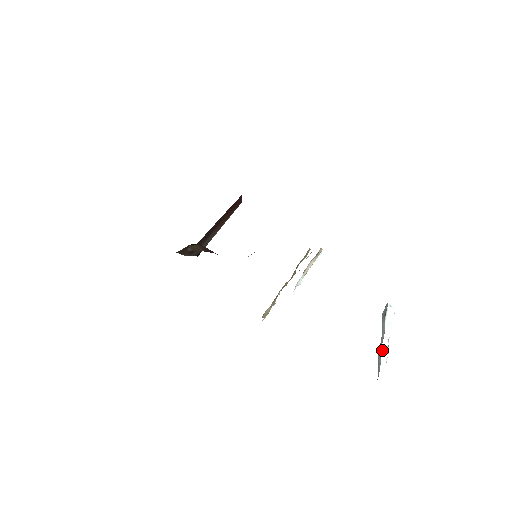
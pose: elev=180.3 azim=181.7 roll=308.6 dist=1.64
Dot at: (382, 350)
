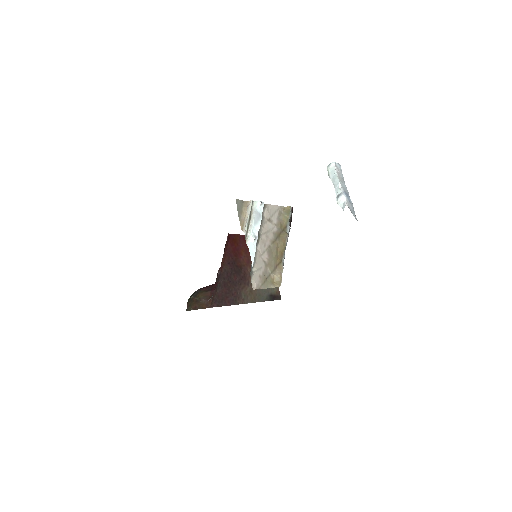
Dot at: (337, 201)
